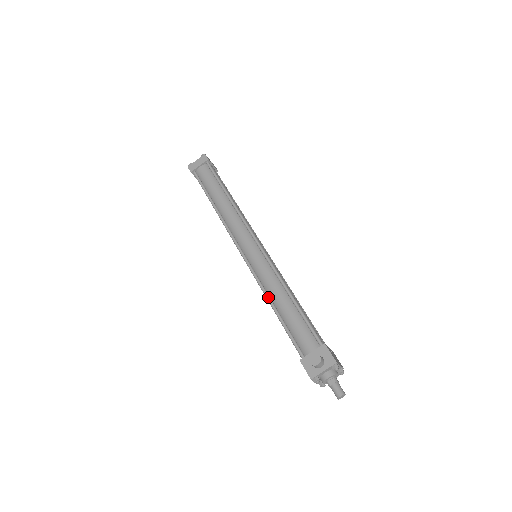
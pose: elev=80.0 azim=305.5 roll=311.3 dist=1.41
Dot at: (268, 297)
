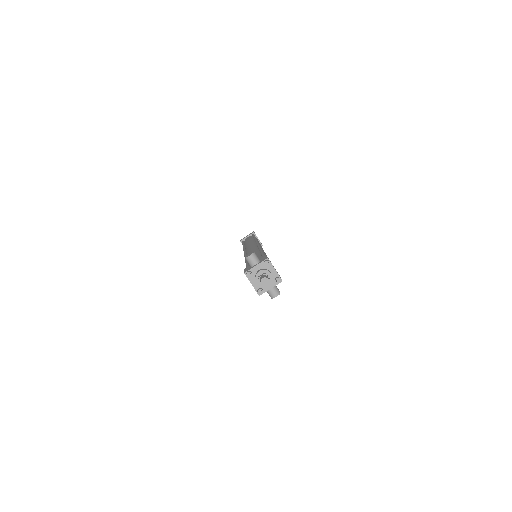
Dot at: occluded
